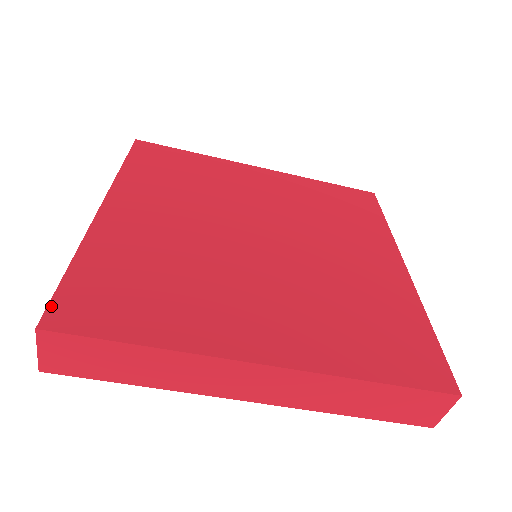
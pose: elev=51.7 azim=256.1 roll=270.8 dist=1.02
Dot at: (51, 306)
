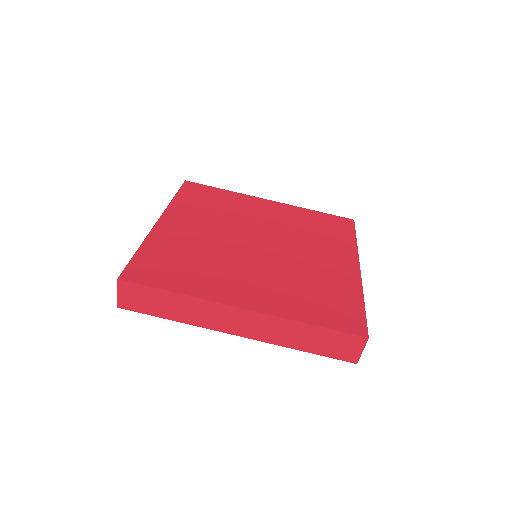
Dot at: (126, 269)
